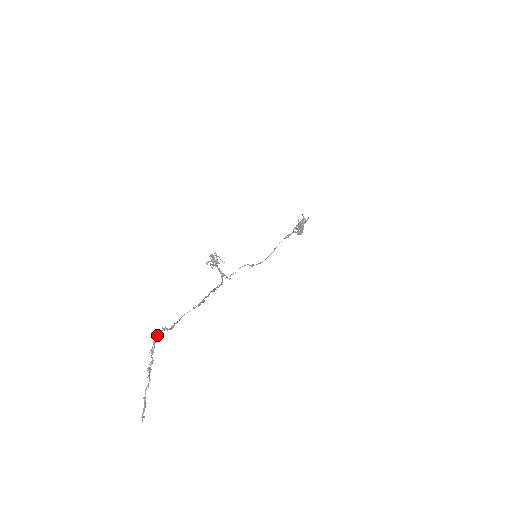
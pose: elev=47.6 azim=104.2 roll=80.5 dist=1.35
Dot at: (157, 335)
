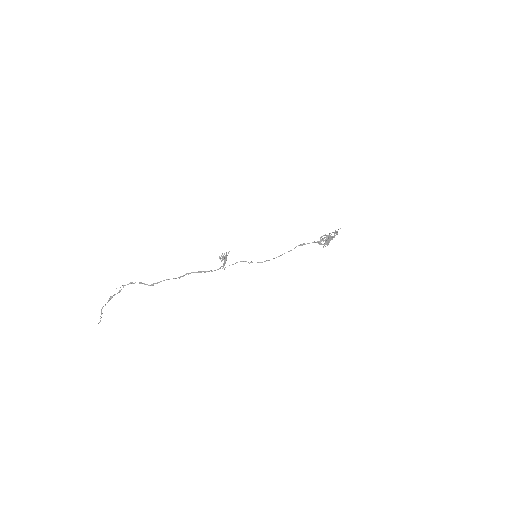
Dot at: (129, 283)
